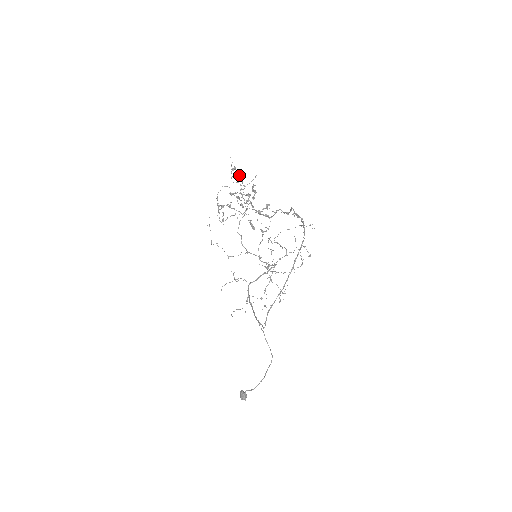
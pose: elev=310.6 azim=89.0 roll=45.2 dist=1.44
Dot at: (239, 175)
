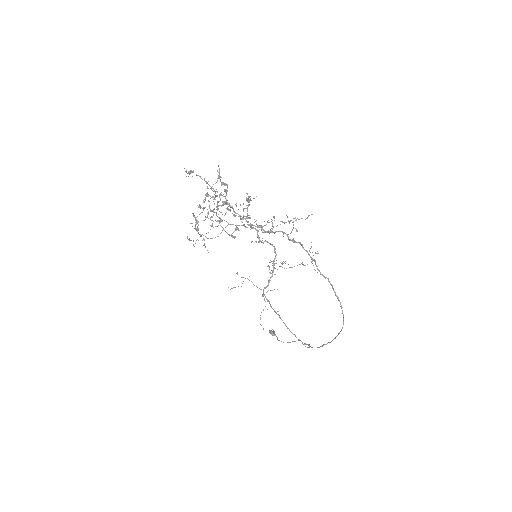
Dot at: occluded
